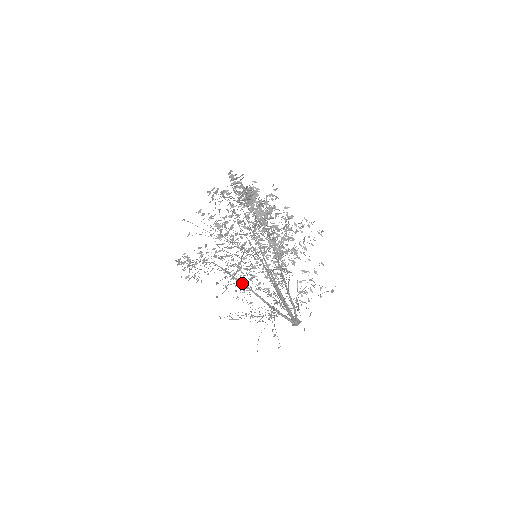
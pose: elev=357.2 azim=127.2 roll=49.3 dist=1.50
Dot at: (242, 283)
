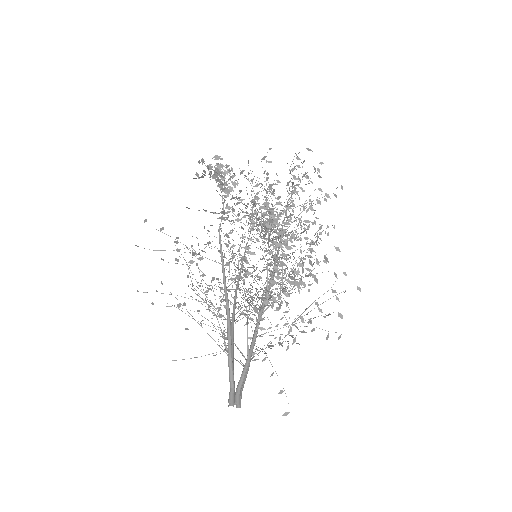
Dot at: (223, 262)
